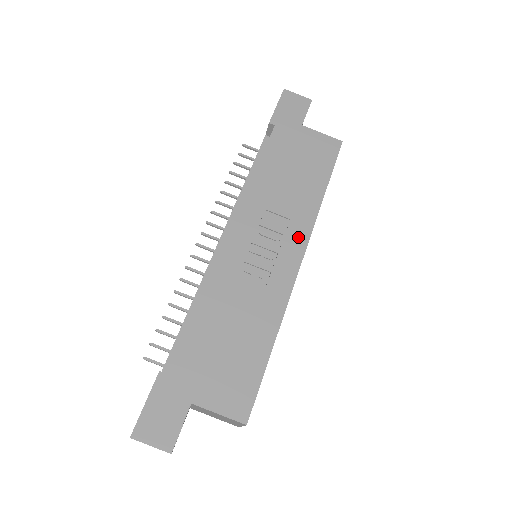
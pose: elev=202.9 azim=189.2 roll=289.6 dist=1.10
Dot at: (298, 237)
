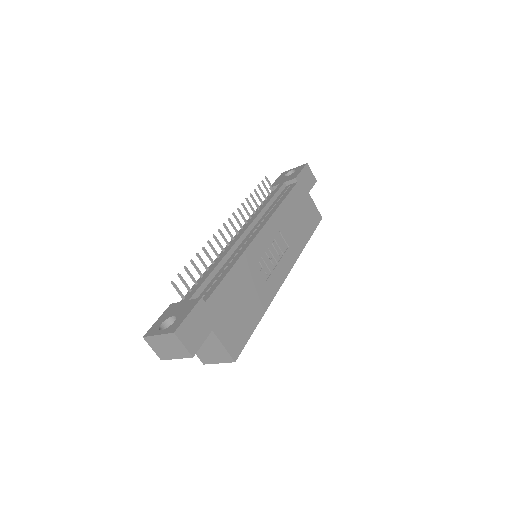
Dot at: (289, 260)
